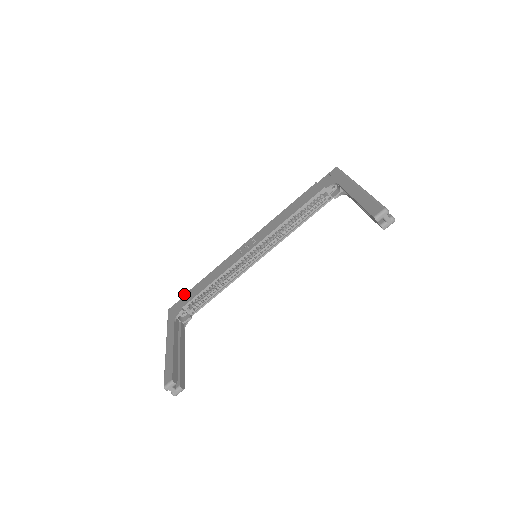
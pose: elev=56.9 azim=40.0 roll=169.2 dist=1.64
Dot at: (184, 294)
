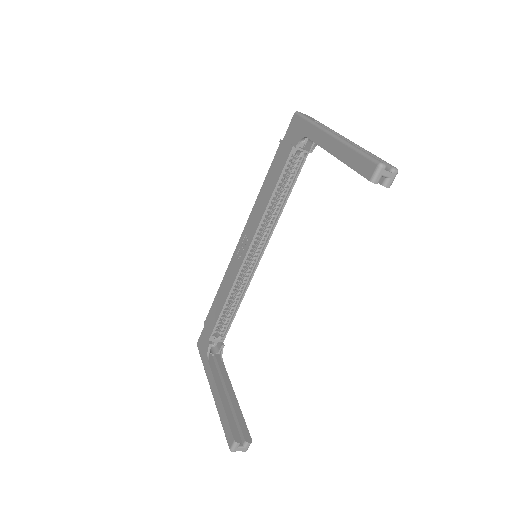
Dot at: (204, 322)
